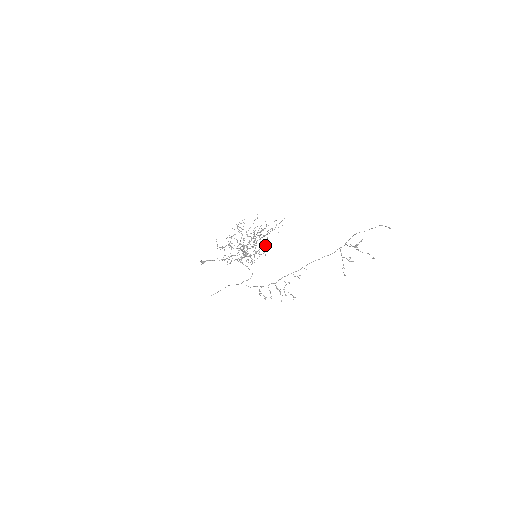
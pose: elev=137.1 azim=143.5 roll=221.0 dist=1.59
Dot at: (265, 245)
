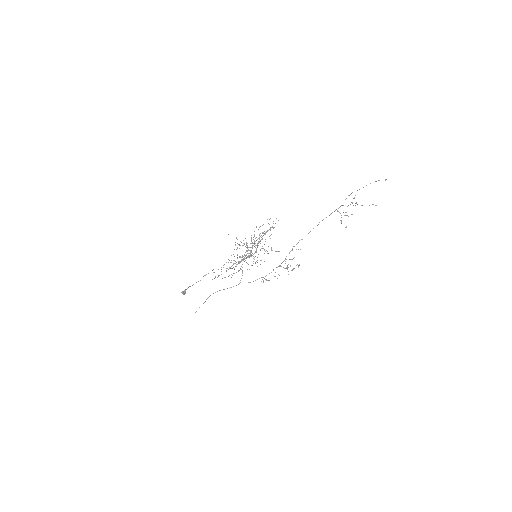
Dot at: occluded
